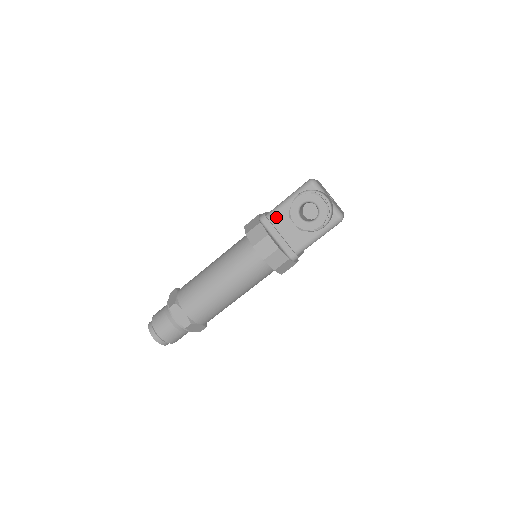
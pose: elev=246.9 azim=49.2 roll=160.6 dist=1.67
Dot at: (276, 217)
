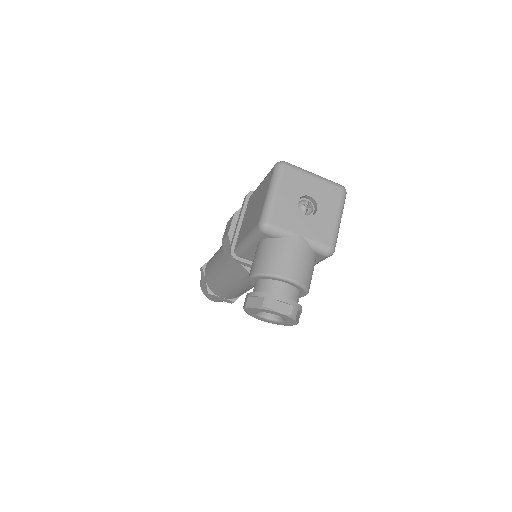
Dot at: (247, 256)
